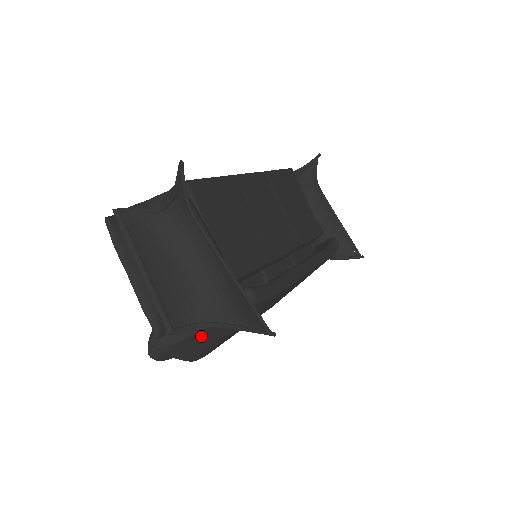
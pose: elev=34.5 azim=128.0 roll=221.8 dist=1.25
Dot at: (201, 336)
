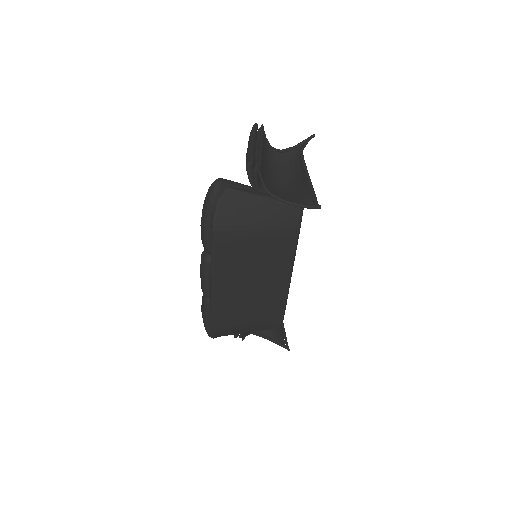
Dot at: (251, 203)
